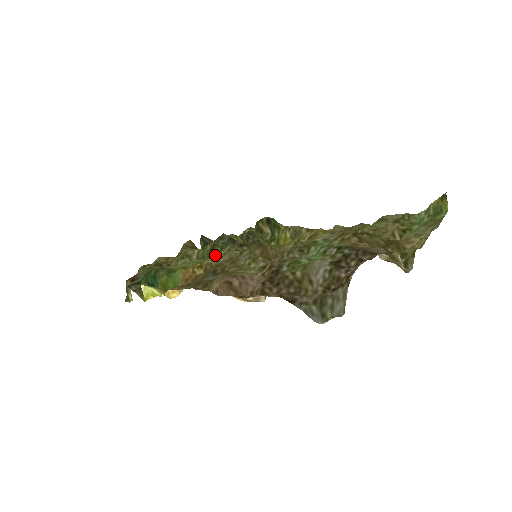
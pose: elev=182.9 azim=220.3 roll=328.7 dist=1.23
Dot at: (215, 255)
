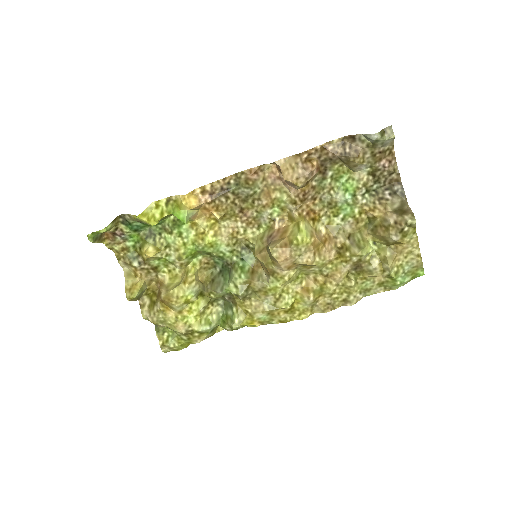
Dot at: (213, 251)
